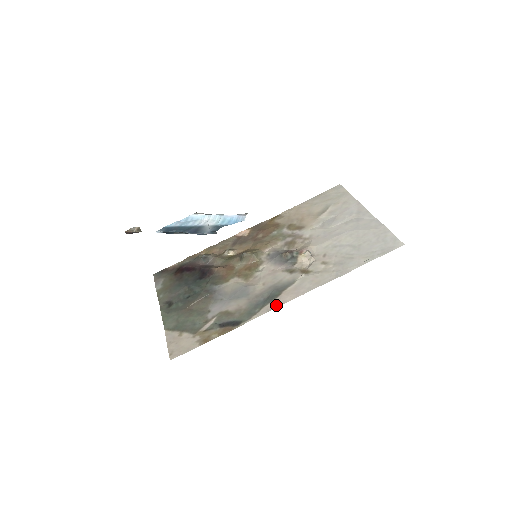
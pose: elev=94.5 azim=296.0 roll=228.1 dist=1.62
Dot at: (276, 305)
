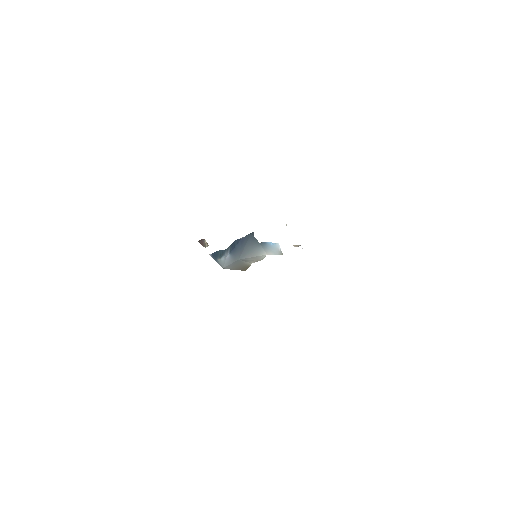
Dot at: occluded
